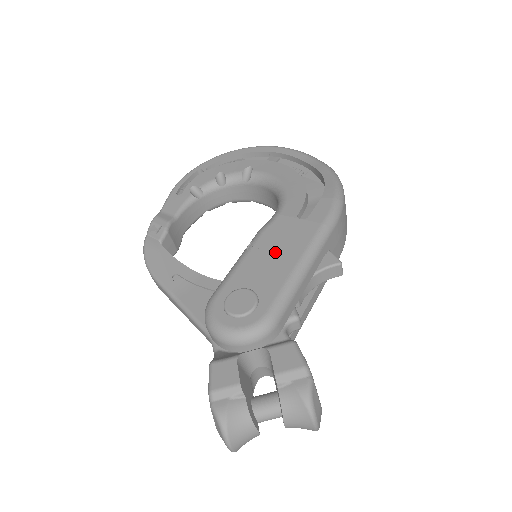
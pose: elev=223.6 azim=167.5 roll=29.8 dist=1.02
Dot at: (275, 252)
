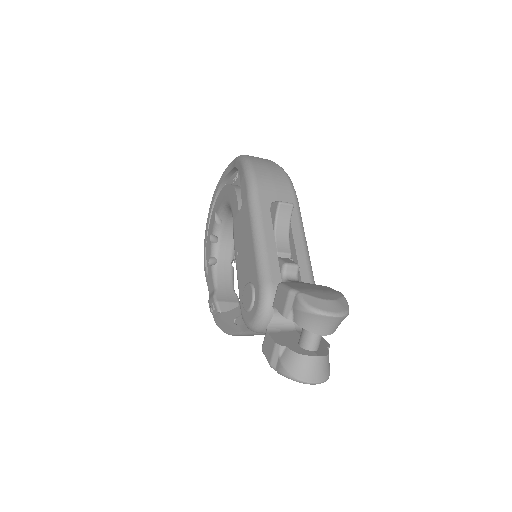
Dot at: (243, 246)
